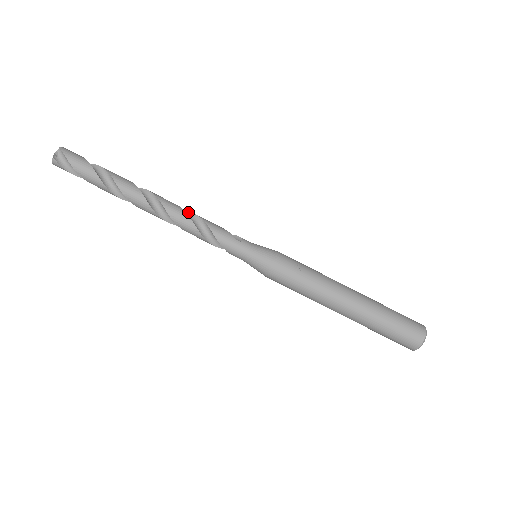
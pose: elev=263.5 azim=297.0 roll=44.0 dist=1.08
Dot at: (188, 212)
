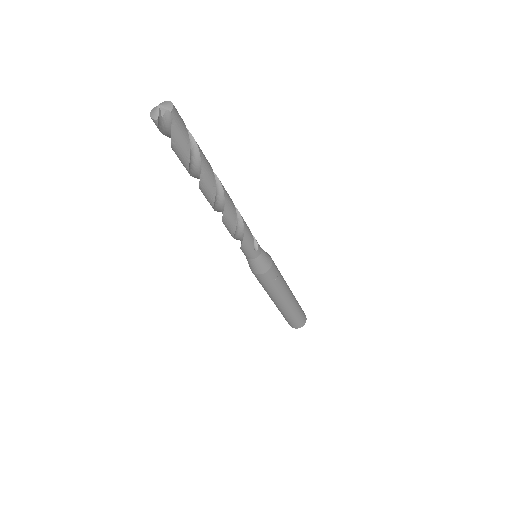
Dot at: (237, 210)
